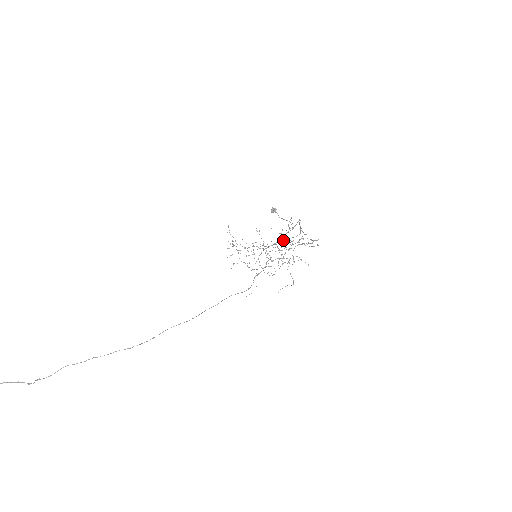
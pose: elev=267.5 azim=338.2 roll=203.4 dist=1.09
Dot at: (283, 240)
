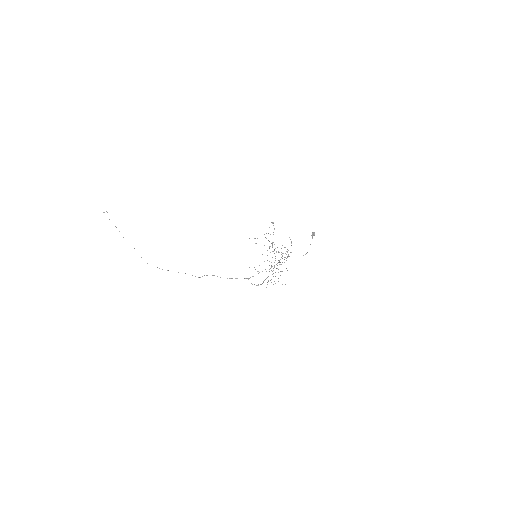
Dot at: occluded
